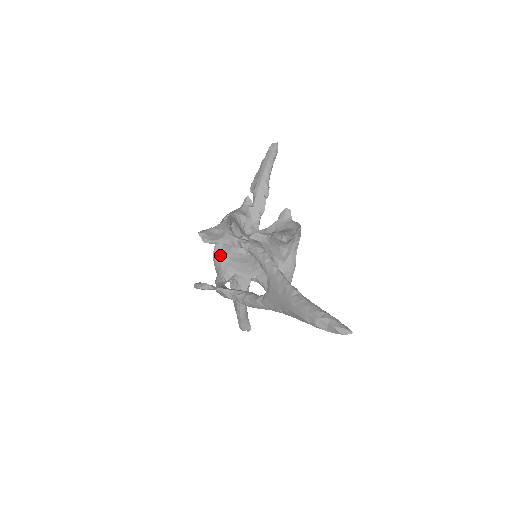
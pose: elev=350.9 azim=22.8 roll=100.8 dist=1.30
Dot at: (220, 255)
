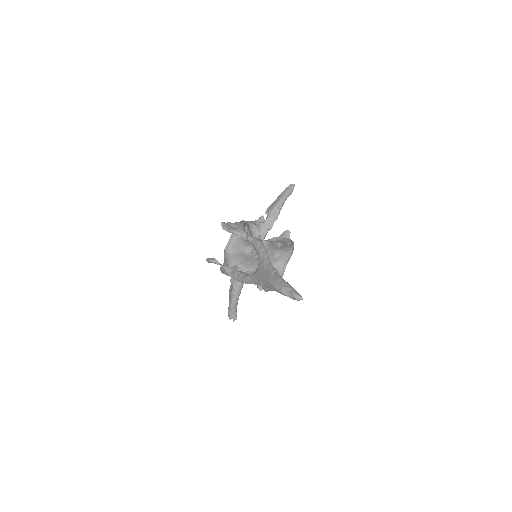
Dot at: (230, 249)
